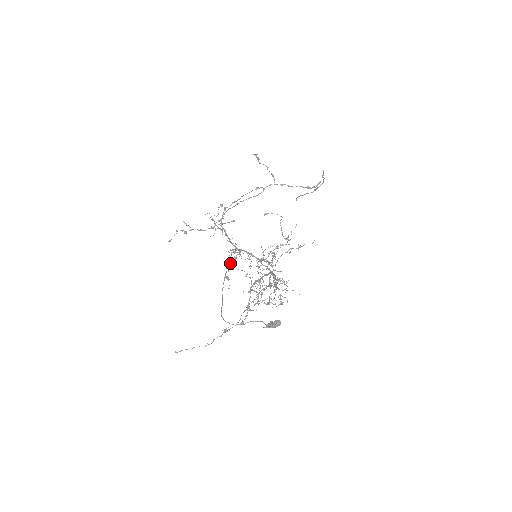
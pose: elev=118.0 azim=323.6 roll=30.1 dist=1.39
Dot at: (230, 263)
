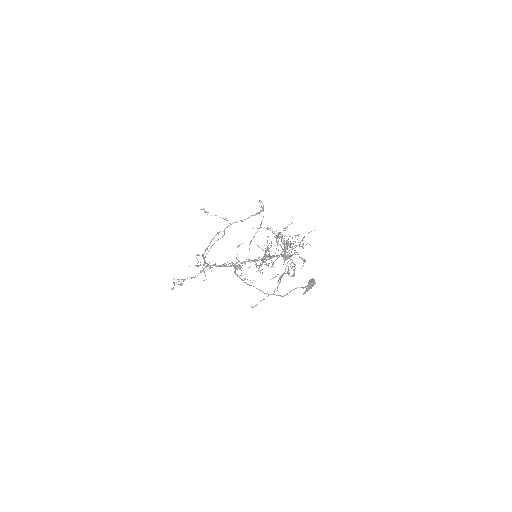
Dot at: (238, 275)
